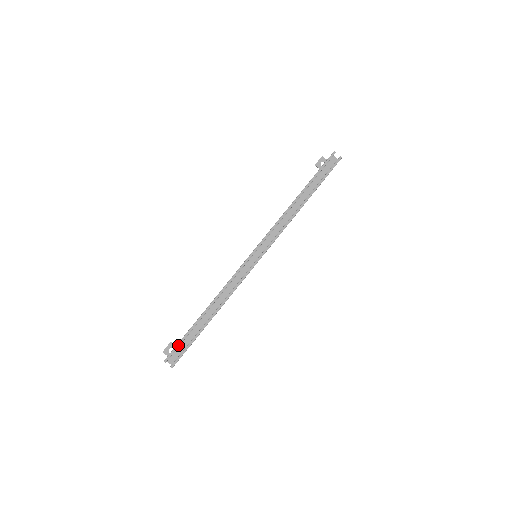
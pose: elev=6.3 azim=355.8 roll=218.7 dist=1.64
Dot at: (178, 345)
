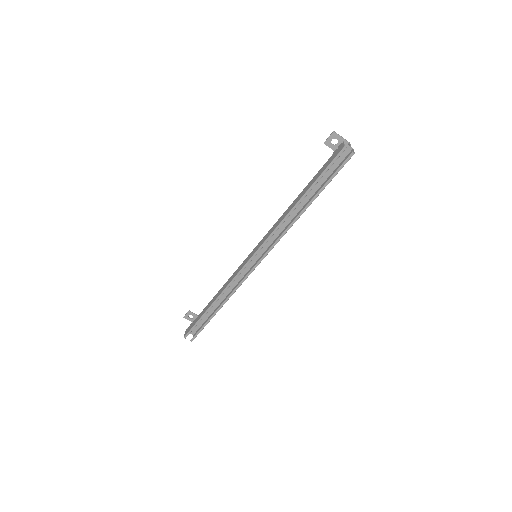
Dot at: (193, 328)
